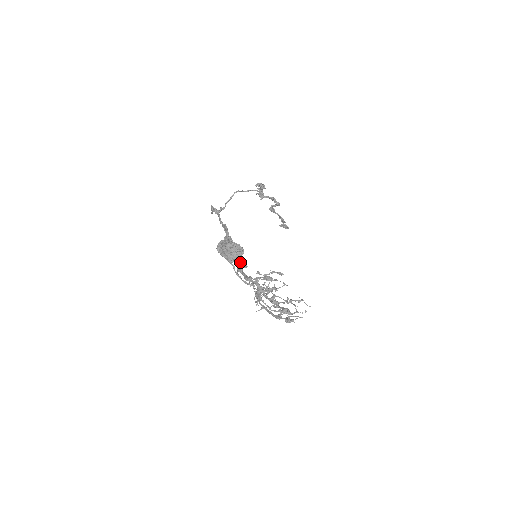
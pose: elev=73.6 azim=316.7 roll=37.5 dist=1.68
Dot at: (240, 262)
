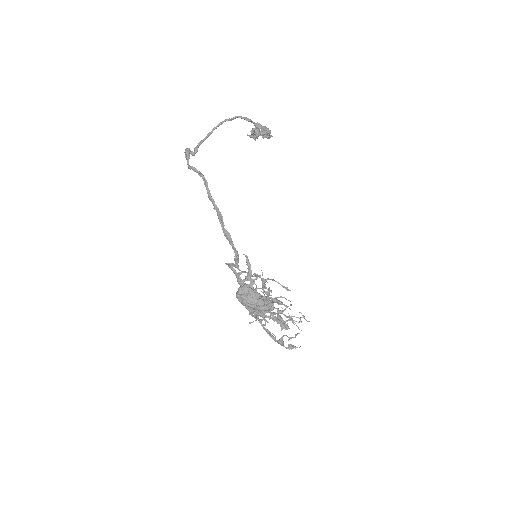
Dot at: (236, 263)
